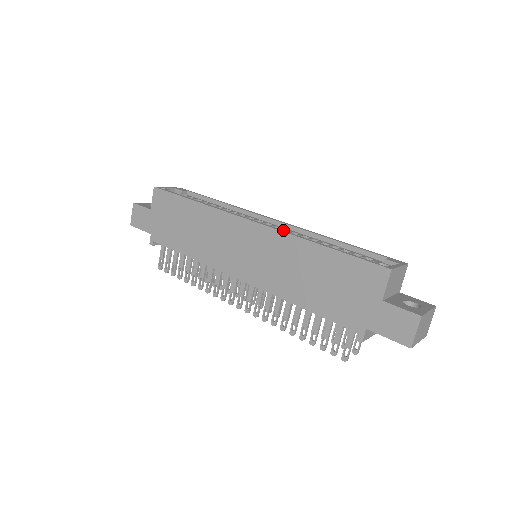
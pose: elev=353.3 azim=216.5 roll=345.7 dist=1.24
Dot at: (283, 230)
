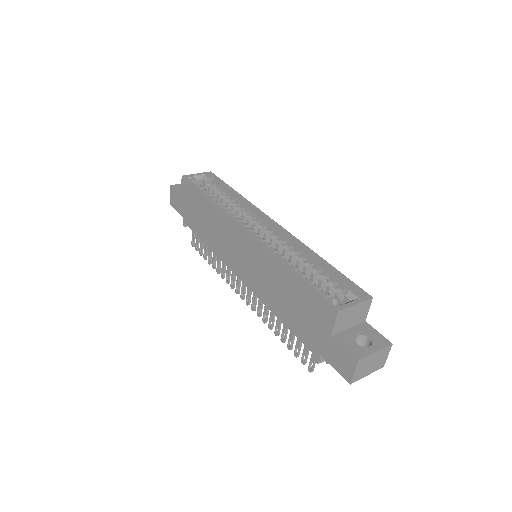
Dot at: (278, 237)
